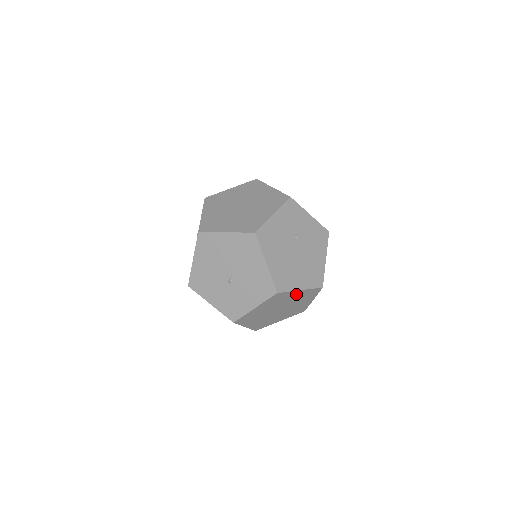
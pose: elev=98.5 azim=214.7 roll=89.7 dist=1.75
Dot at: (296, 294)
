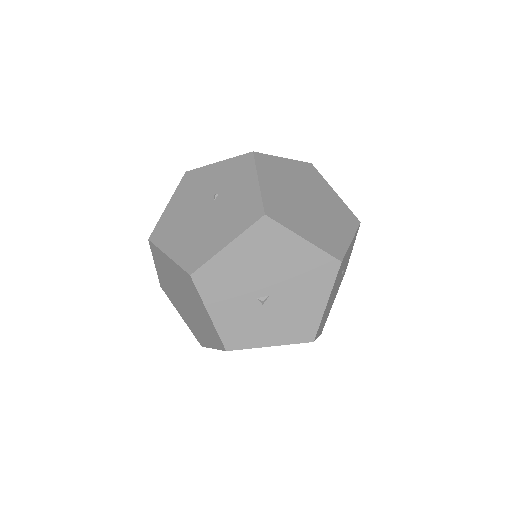
Dot at: occluded
